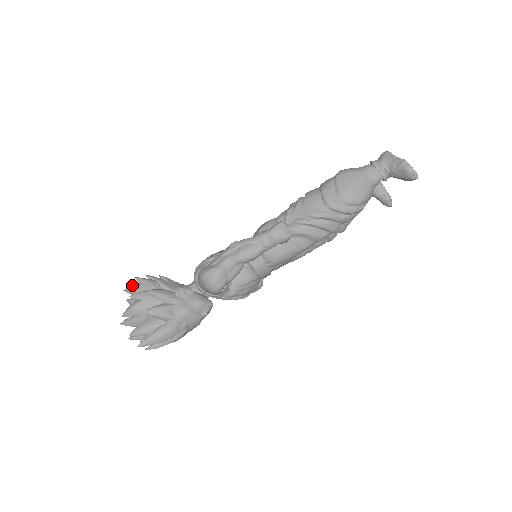
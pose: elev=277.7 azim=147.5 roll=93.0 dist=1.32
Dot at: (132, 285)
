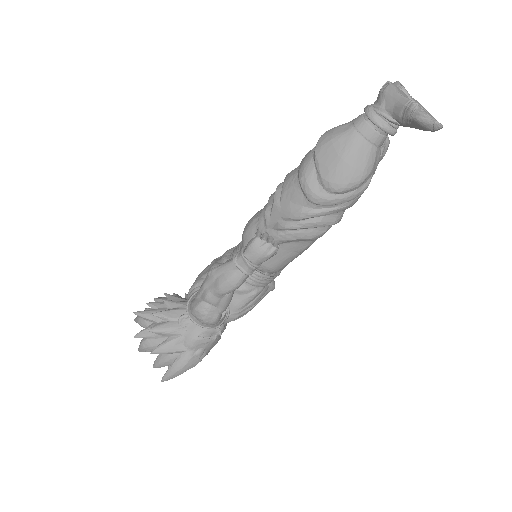
Dot at: (137, 317)
